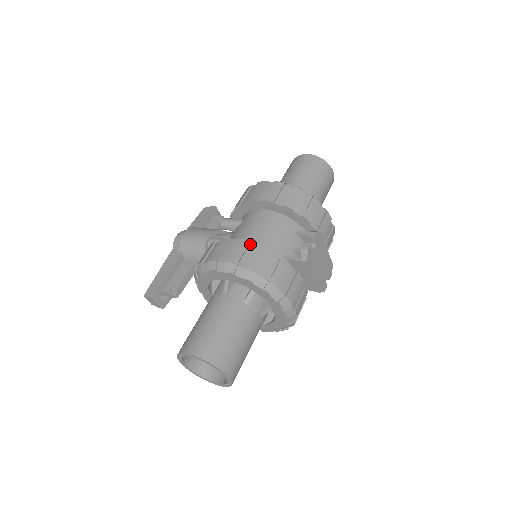
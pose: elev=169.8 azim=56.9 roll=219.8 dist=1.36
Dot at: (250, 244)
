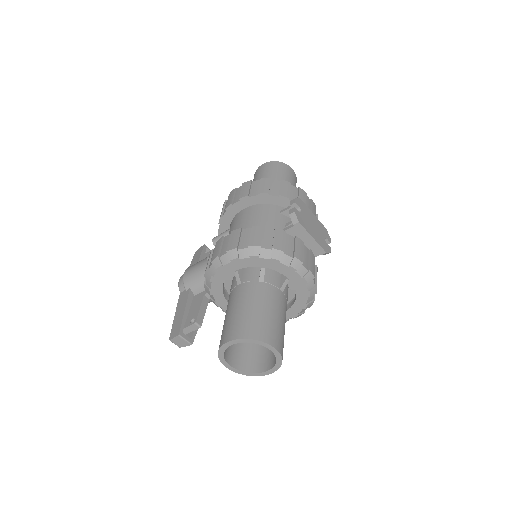
Dot at: (242, 230)
